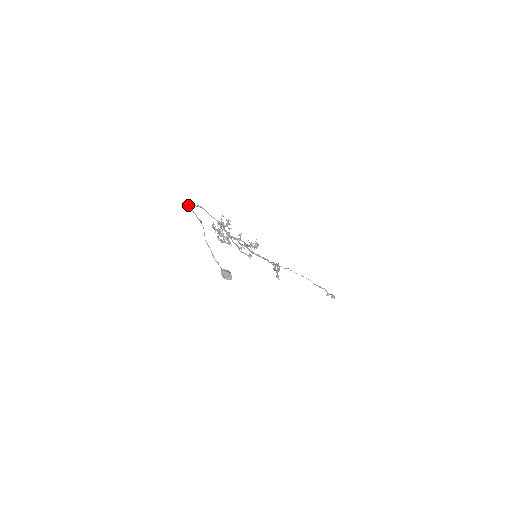
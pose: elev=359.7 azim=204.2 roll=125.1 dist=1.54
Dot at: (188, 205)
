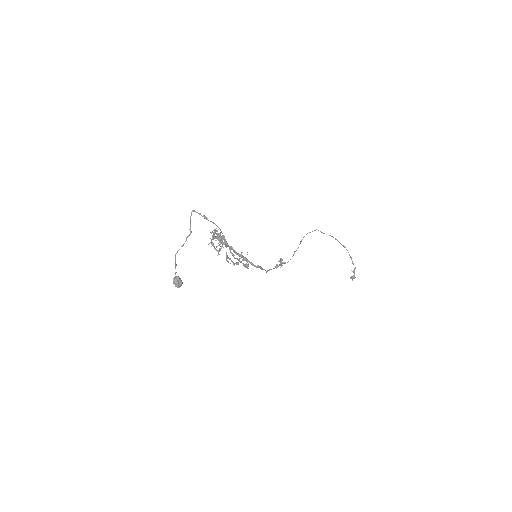
Dot at: (191, 212)
